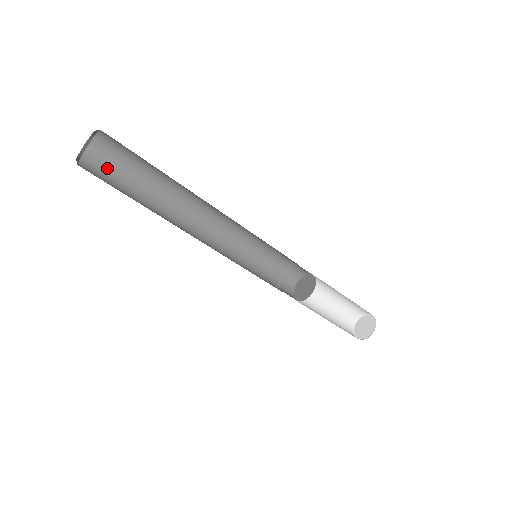
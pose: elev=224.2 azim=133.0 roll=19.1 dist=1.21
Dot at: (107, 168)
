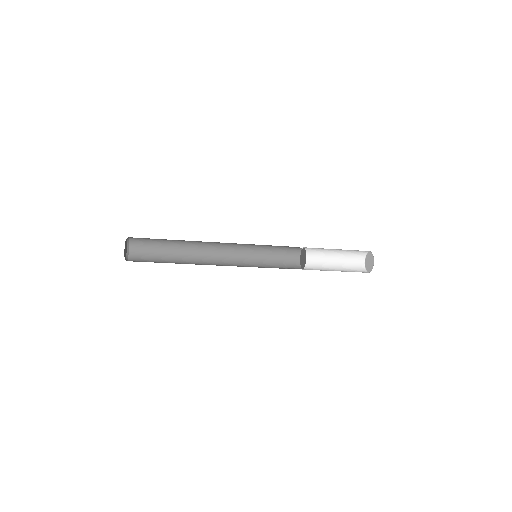
Dot at: (145, 242)
